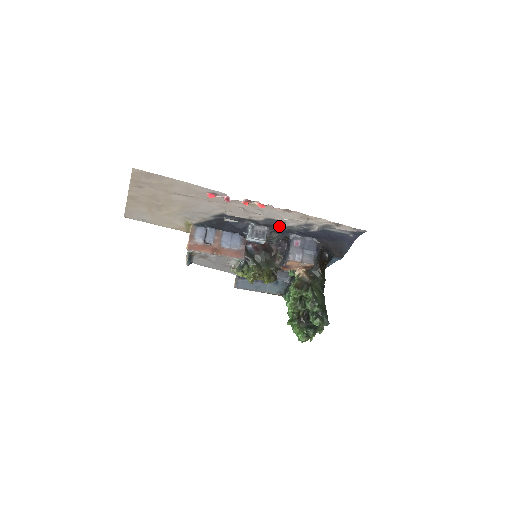
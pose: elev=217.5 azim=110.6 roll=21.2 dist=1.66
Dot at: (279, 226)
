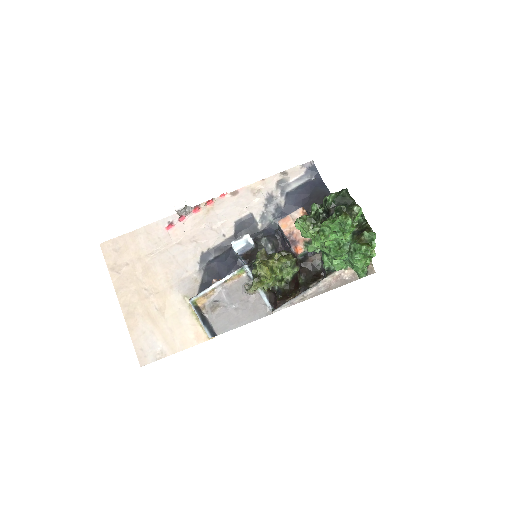
Dot at: (256, 227)
